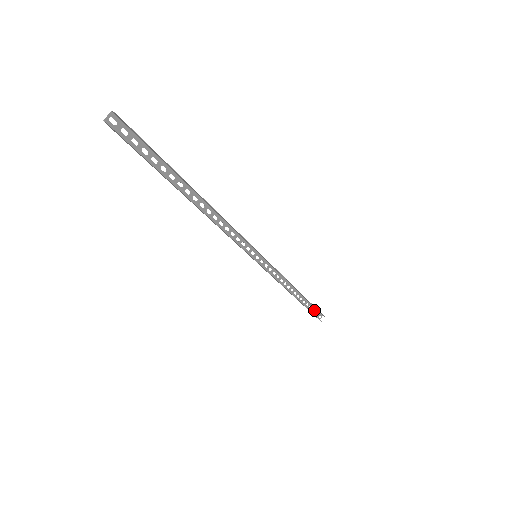
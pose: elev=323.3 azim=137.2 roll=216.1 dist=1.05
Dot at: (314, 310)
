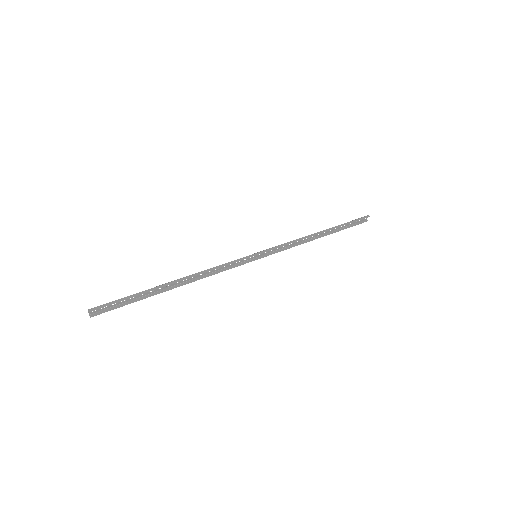
Dot at: (353, 221)
